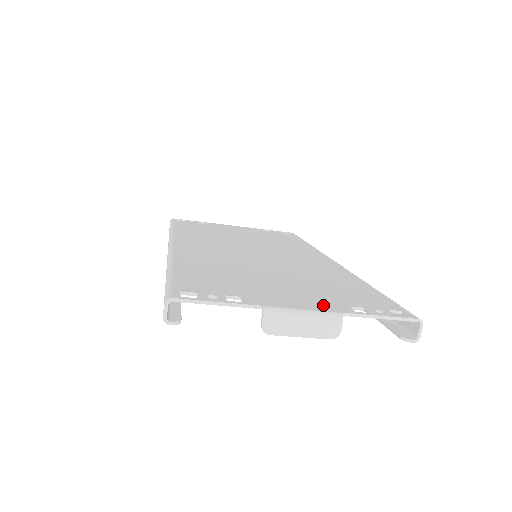
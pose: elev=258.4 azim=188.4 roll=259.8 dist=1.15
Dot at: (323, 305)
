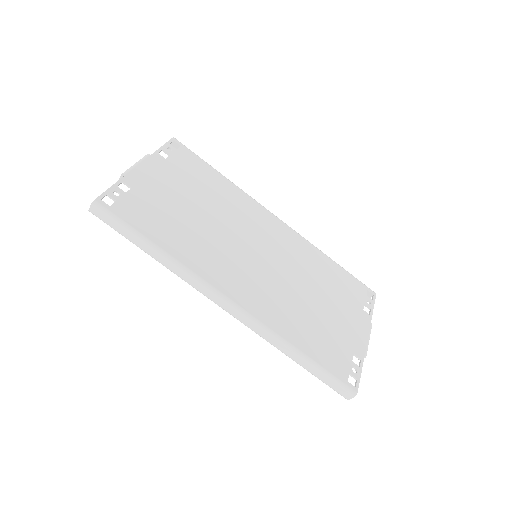
Dot at: (363, 322)
